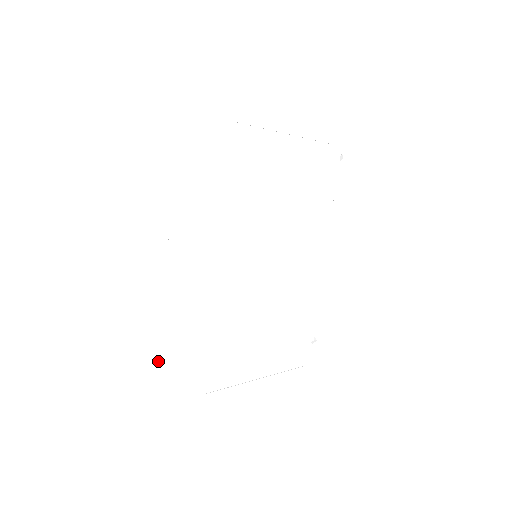
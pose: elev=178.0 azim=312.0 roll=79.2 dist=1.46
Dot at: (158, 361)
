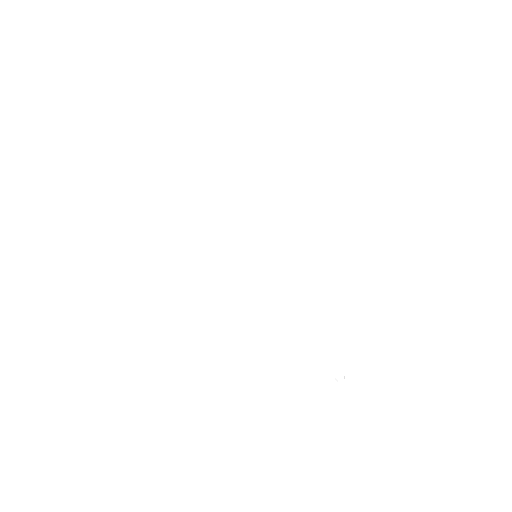
Dot at: (206, 303)
